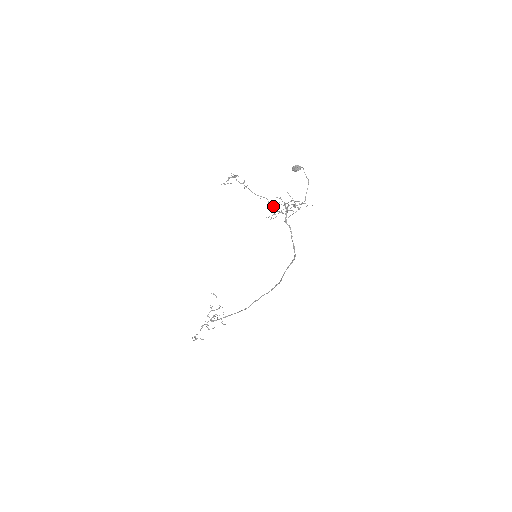
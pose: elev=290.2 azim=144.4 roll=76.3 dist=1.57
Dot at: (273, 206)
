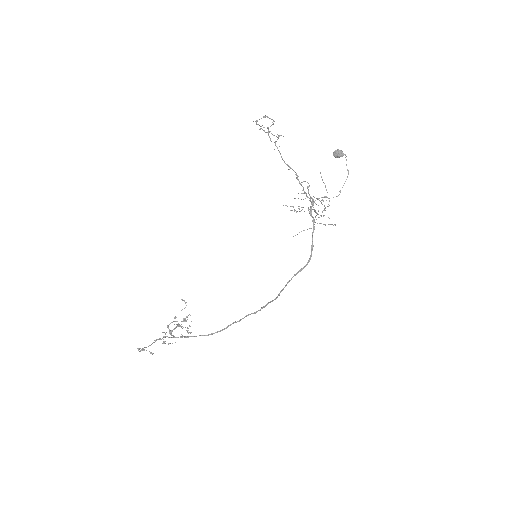
Dot at: (301, 185)
